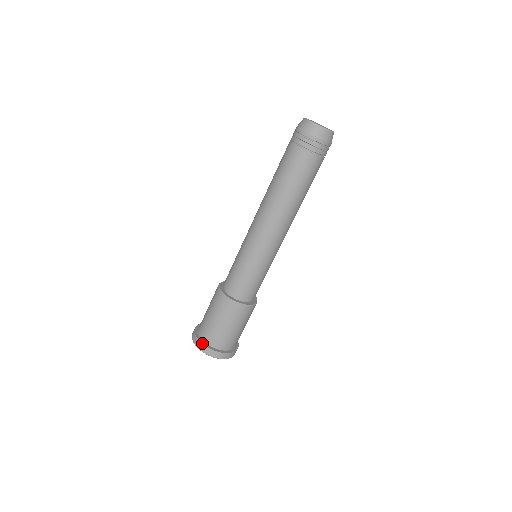
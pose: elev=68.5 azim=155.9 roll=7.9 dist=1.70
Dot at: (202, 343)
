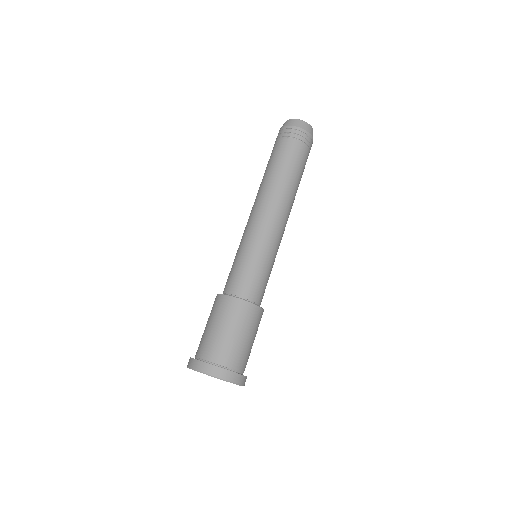
Dot at: (228, 370)
